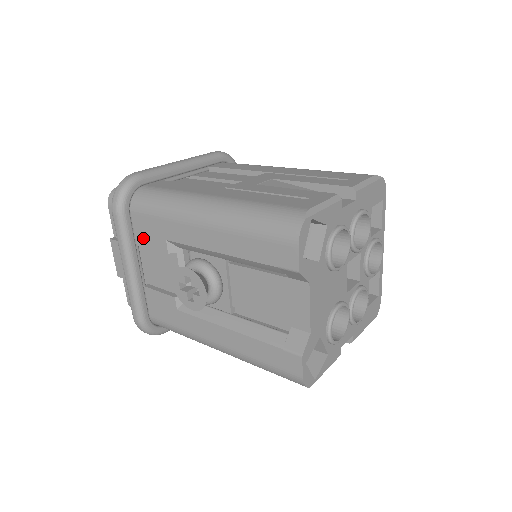
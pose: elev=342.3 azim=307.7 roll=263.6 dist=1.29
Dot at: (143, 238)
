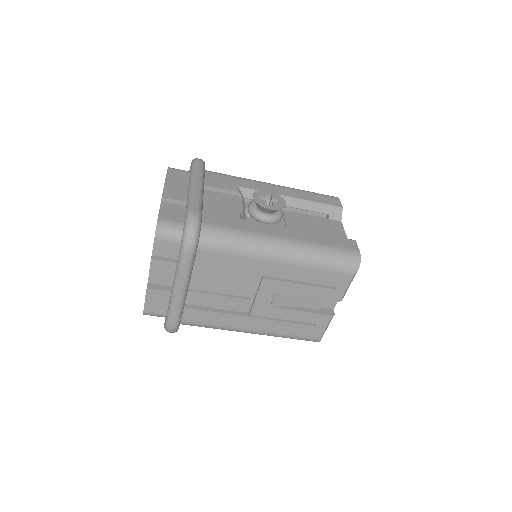
Dot at: (212, 183)
